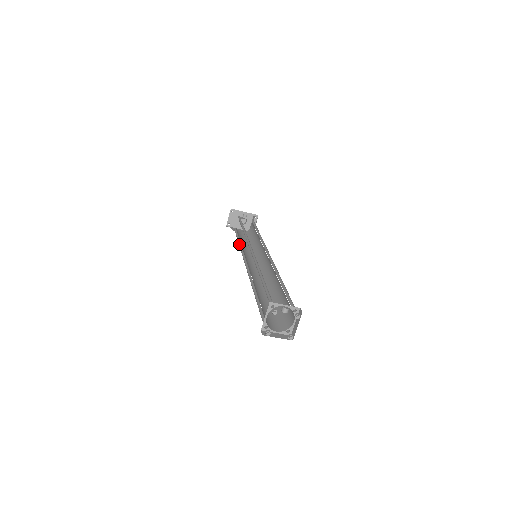
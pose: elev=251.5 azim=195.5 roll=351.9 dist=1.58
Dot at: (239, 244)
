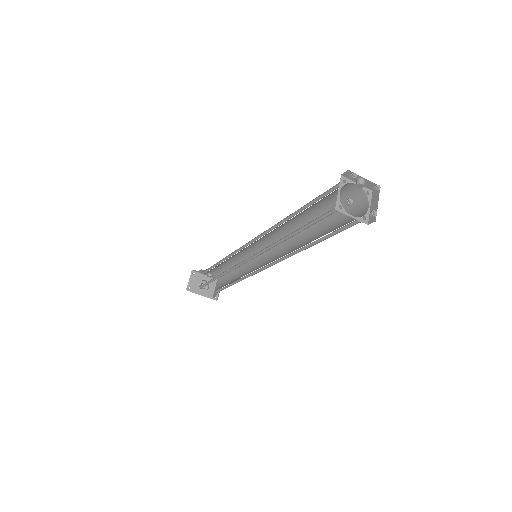
Dot at: (218, 277)
